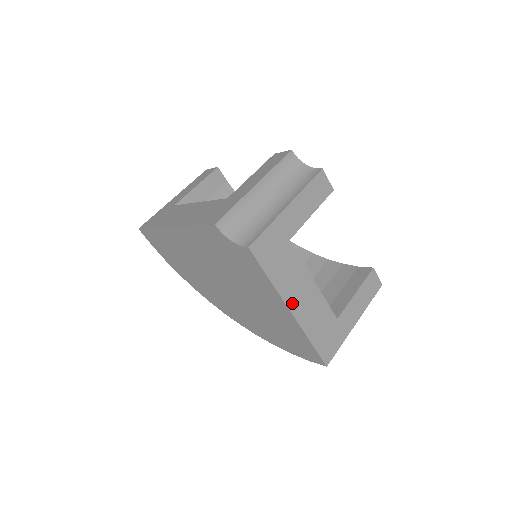
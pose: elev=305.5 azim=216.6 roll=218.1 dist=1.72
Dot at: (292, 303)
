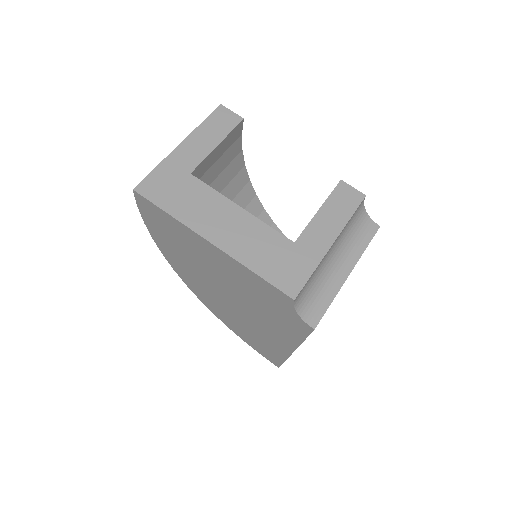
Dot at: occluded
